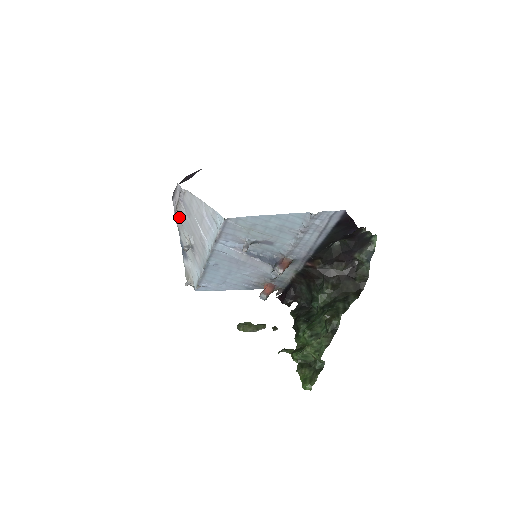
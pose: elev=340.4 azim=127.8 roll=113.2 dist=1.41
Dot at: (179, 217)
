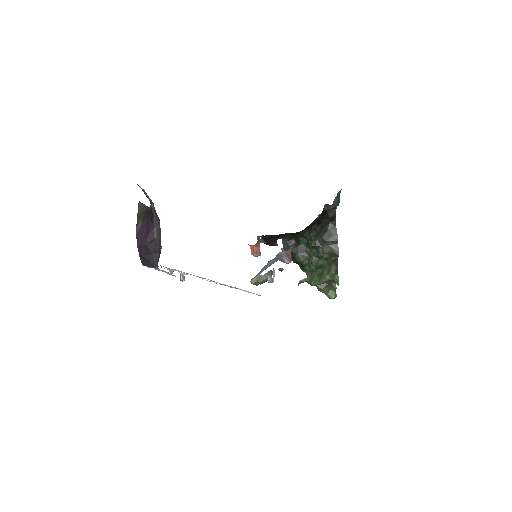
Dot at: occluded
